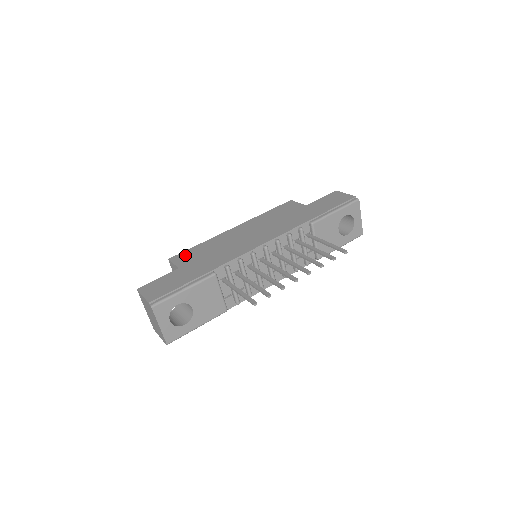
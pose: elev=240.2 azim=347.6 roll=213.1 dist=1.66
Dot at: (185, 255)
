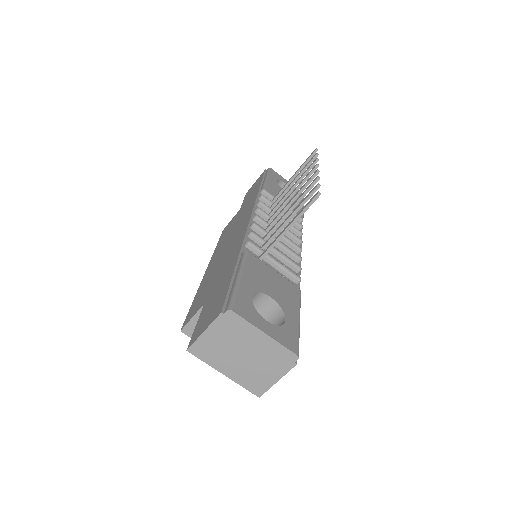
Dot at: (193, 308)
